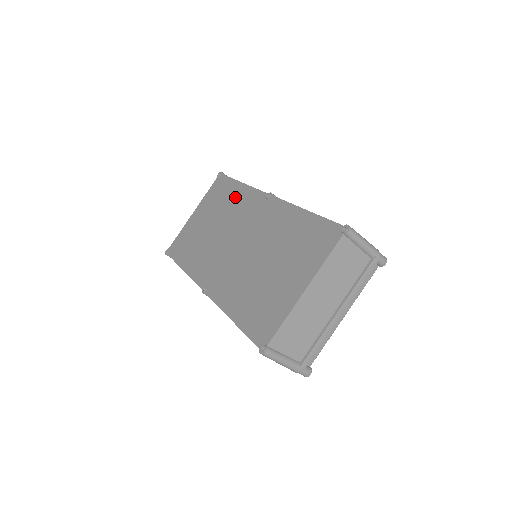
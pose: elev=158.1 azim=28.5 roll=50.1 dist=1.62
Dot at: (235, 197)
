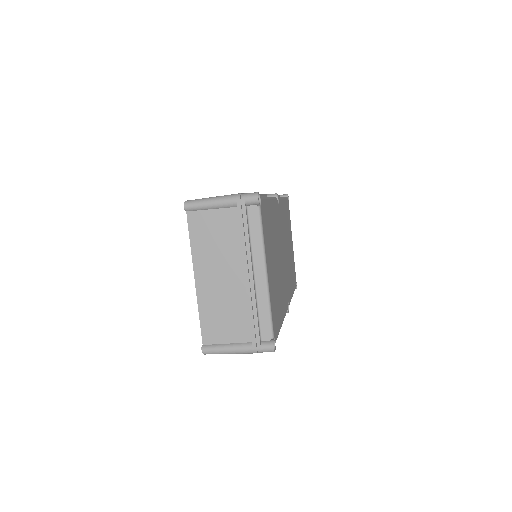
Dot at: occluded
